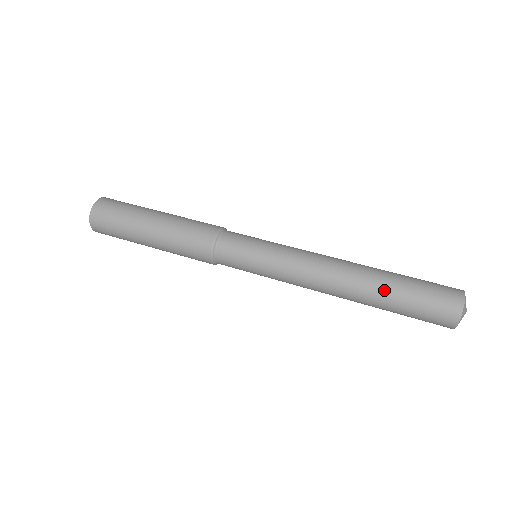
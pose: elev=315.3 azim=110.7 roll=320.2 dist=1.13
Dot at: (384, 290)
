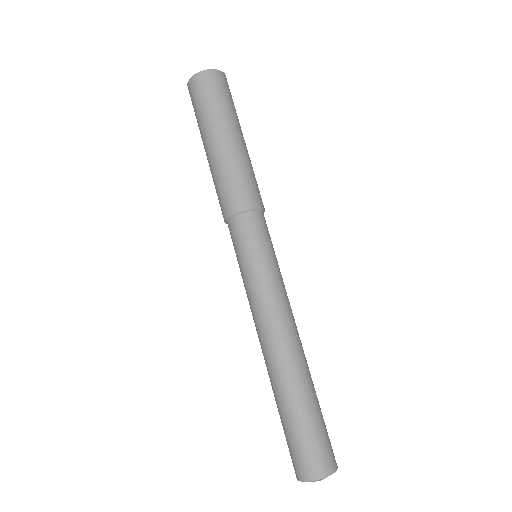
Dot at: (275, 399)
